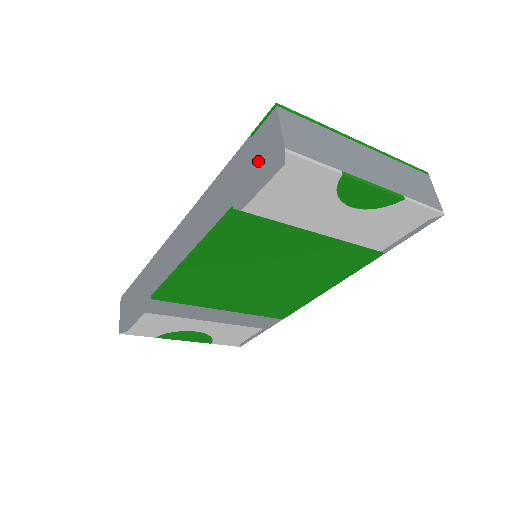
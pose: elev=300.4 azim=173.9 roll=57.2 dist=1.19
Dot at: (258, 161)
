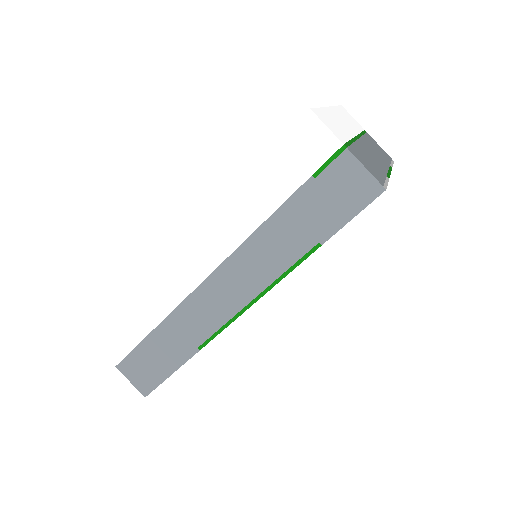
Dot at: (343, 200)
